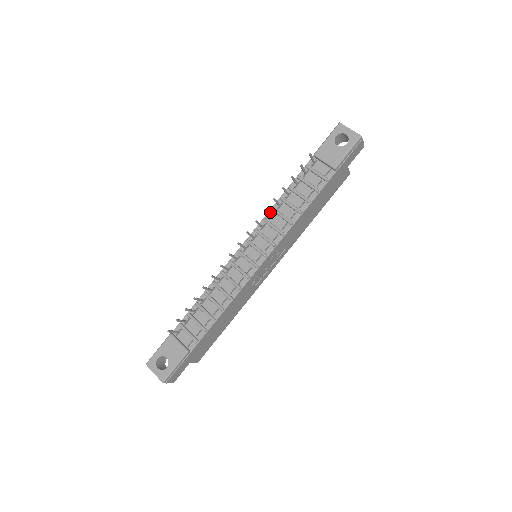
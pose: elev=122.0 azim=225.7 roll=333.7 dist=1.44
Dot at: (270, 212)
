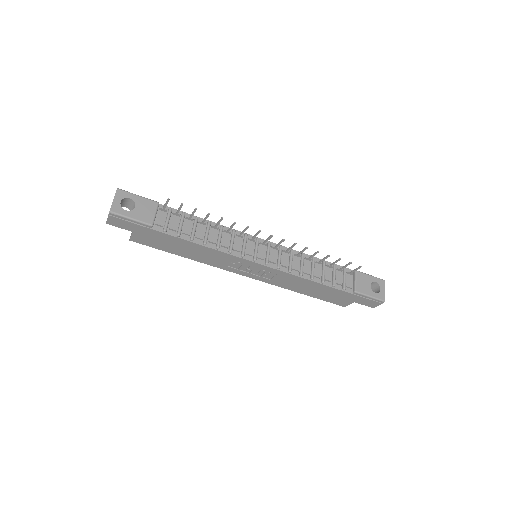
Dot at: occluded
